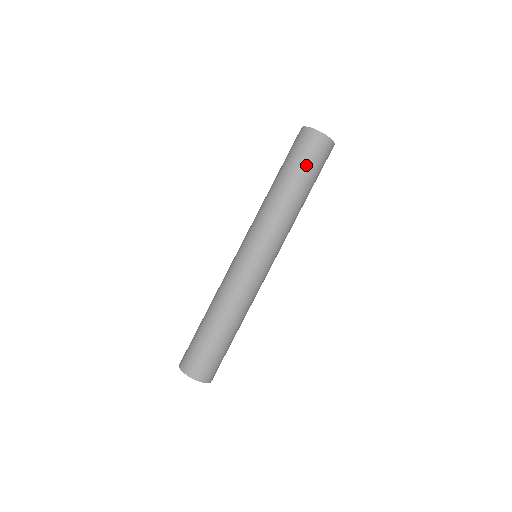
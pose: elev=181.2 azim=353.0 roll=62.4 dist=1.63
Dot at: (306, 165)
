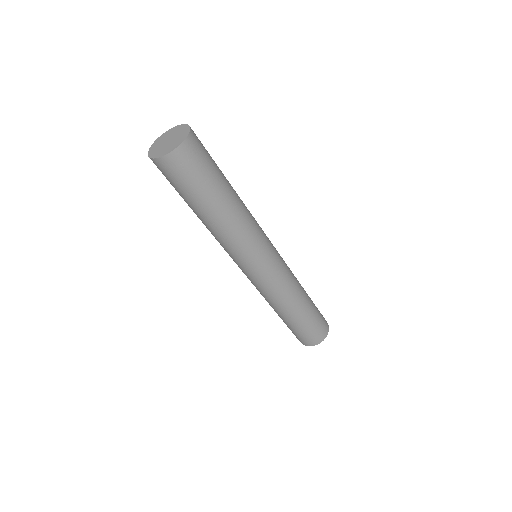
Dot at: (205, 182)
